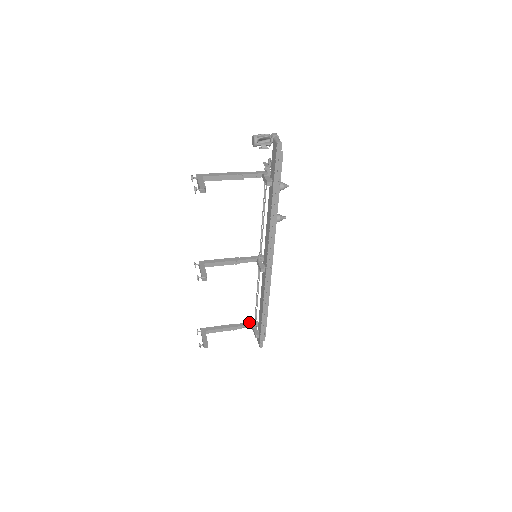
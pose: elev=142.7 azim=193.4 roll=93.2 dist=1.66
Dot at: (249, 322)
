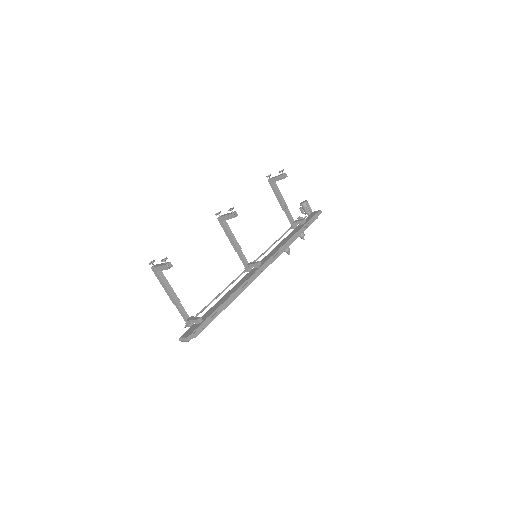
Dot at: (186, 315)
